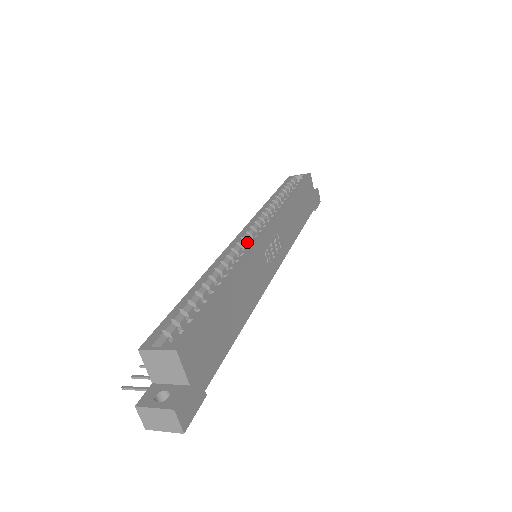
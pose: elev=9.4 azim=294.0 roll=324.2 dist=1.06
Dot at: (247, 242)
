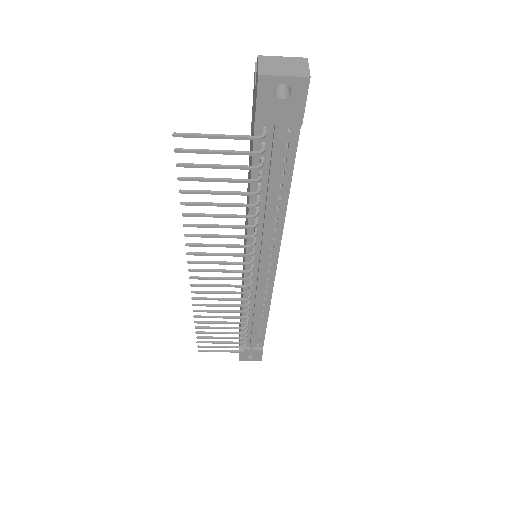
Dot at: occluded
